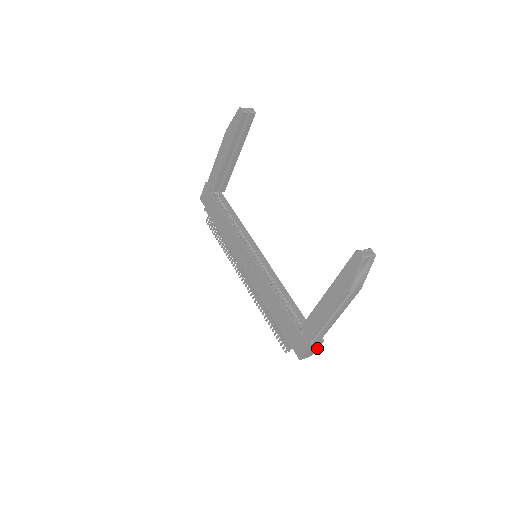
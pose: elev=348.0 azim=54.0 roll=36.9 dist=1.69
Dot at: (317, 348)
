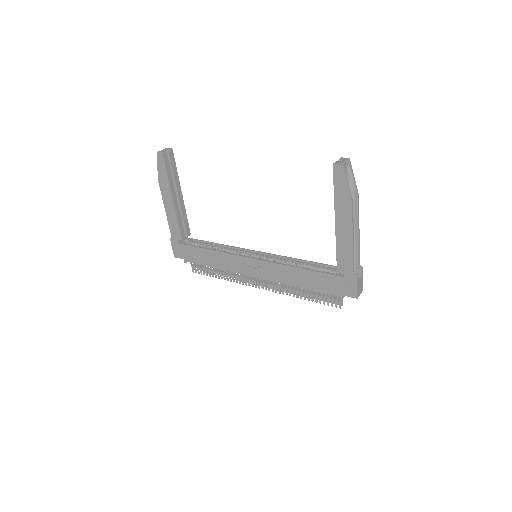
Dot at: (362, 279)
